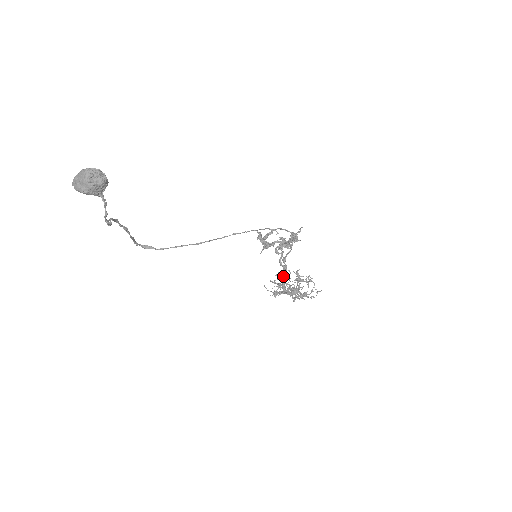
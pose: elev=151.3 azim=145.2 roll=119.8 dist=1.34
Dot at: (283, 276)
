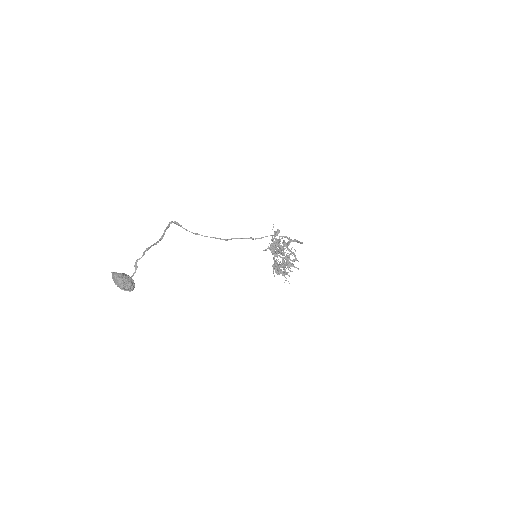
Dot at: (279, 250)
